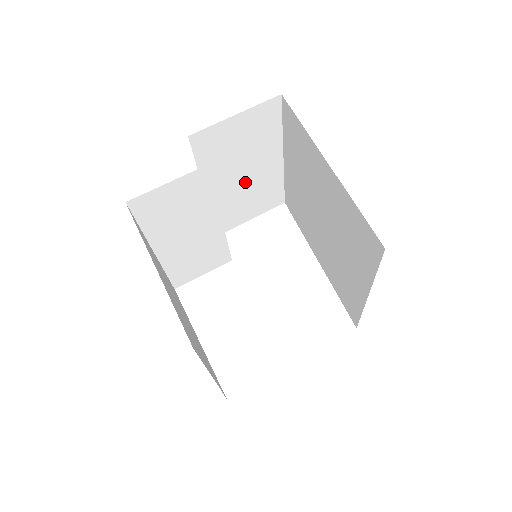
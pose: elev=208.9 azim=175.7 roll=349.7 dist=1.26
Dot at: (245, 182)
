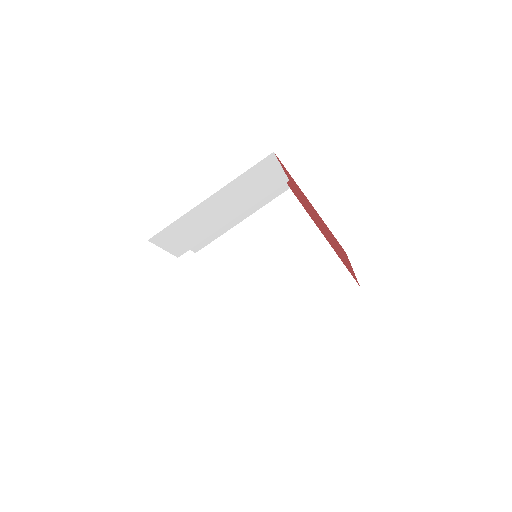
Dot at: occluded
